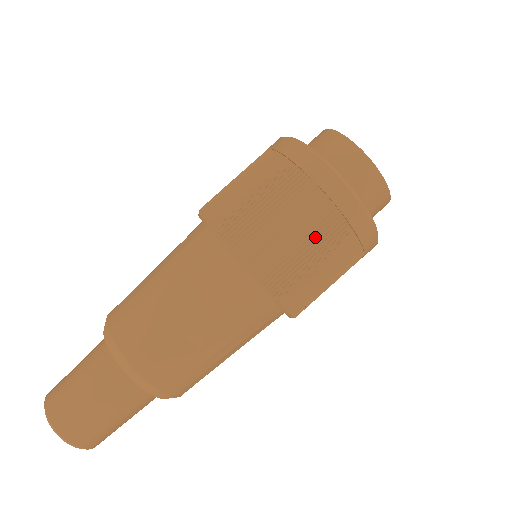
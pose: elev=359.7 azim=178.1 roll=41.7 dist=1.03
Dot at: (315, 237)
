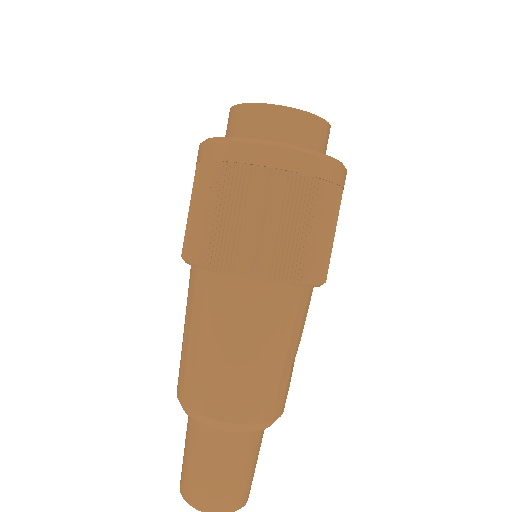
Dot at: occluded
